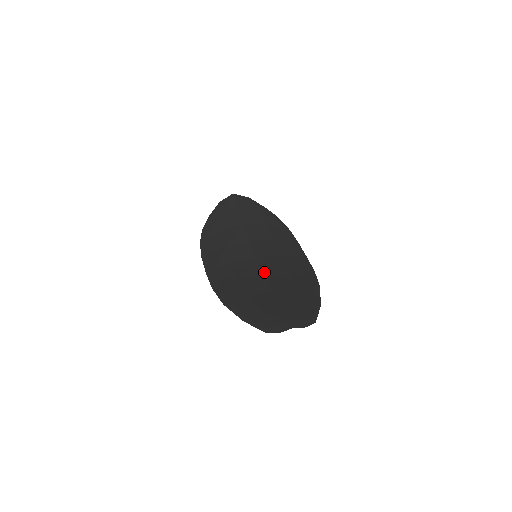
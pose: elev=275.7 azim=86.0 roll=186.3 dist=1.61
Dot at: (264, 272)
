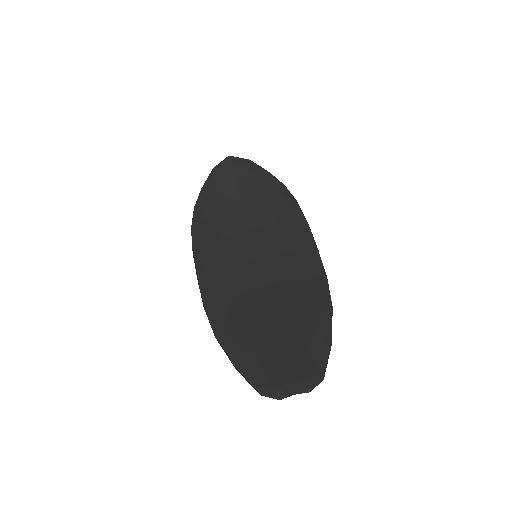
Dot at: (265, 284)
